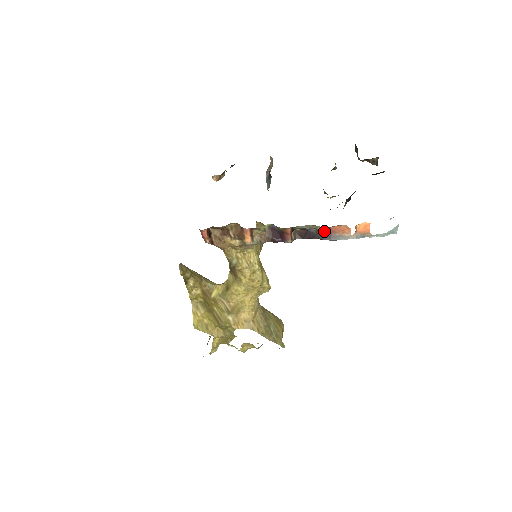
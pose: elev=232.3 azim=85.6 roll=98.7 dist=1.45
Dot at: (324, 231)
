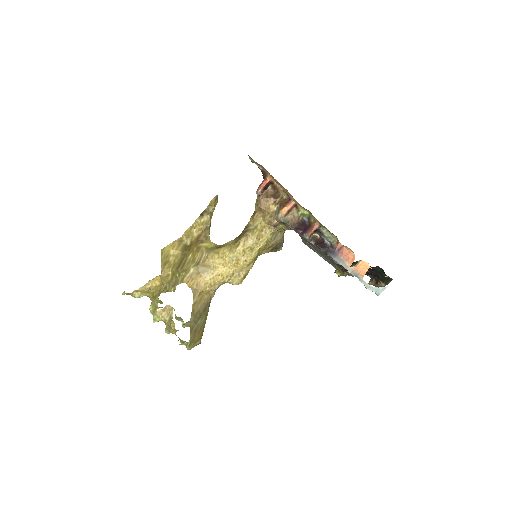
Dot at: (337, 247)
